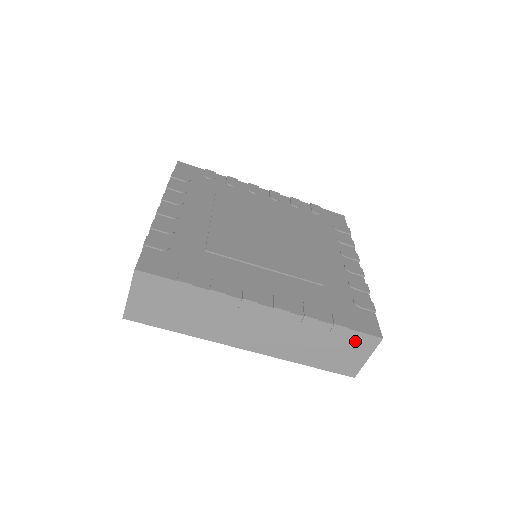
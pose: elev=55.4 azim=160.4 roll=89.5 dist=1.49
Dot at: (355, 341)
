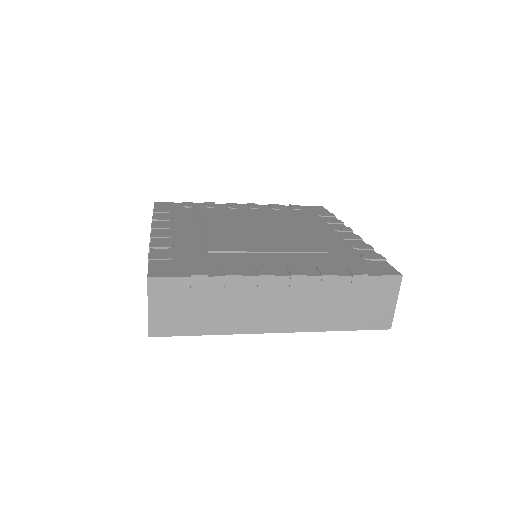
Dot at: (378, 287)
